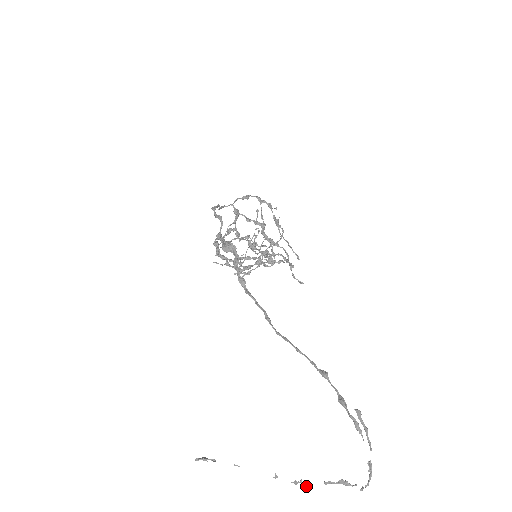
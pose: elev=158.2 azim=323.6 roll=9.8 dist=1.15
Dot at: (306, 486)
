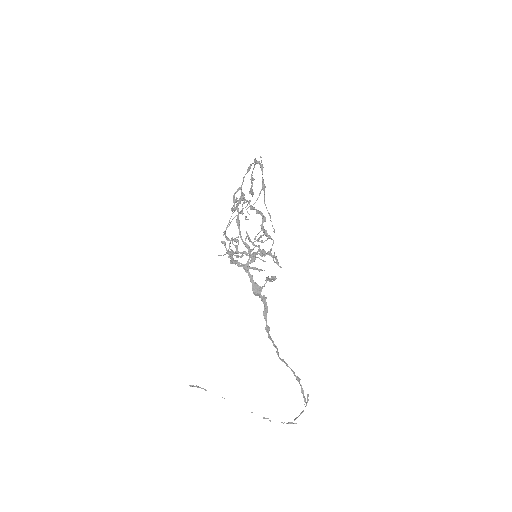
Dot at: (270, 421)
